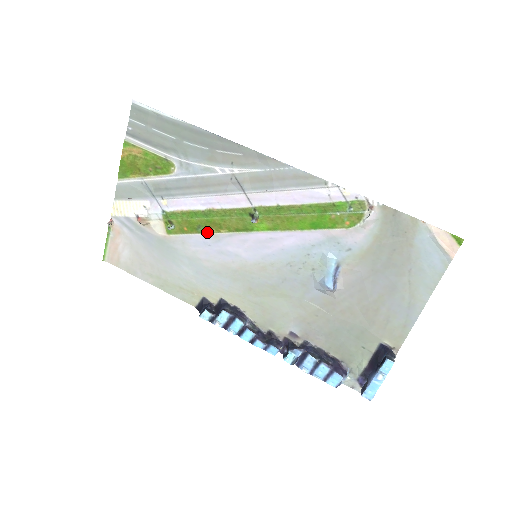
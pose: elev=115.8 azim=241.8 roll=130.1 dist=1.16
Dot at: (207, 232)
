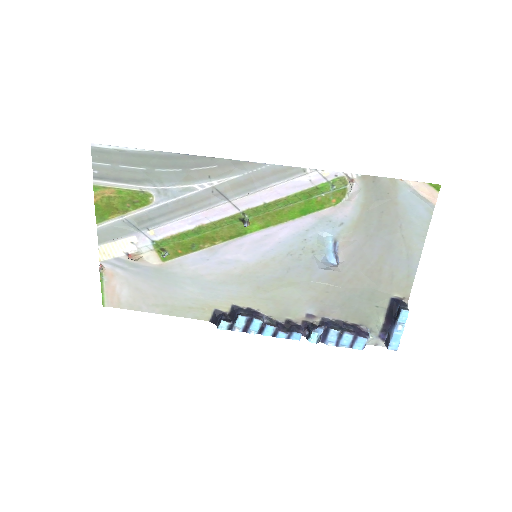
Dot at: (202, 248)
